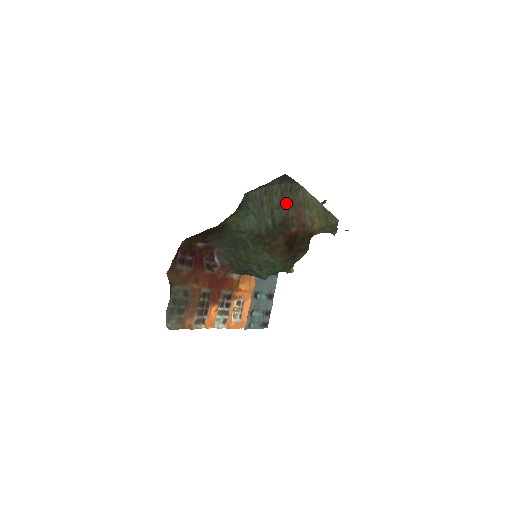
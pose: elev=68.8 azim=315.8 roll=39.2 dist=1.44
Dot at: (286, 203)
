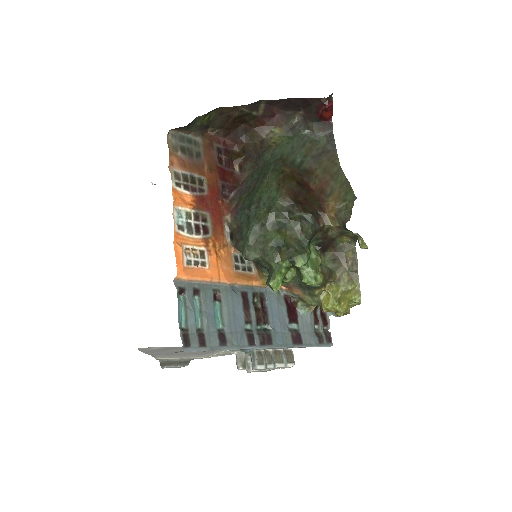
Dot at: (320, 162)
